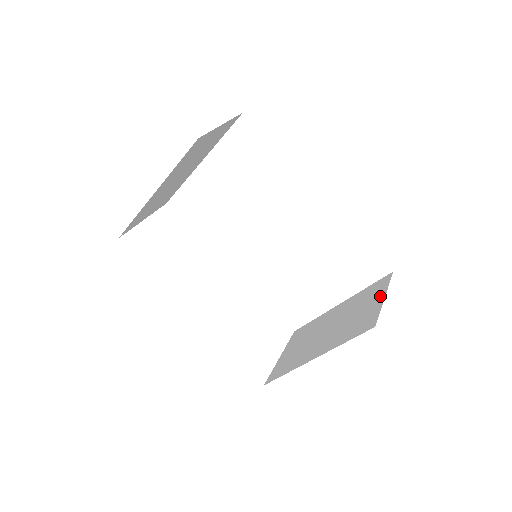
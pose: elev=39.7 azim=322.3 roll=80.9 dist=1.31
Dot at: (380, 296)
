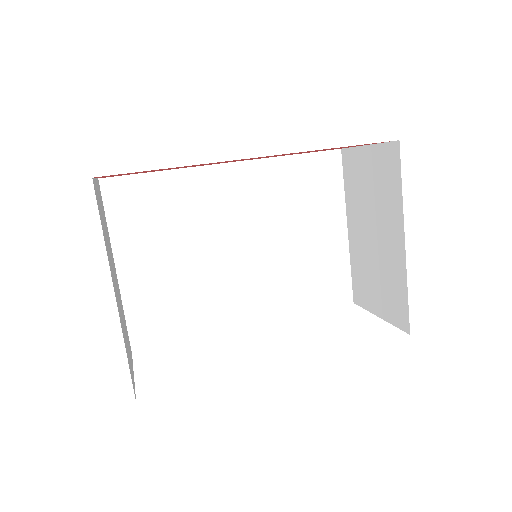
Dot at: (363, 154)
